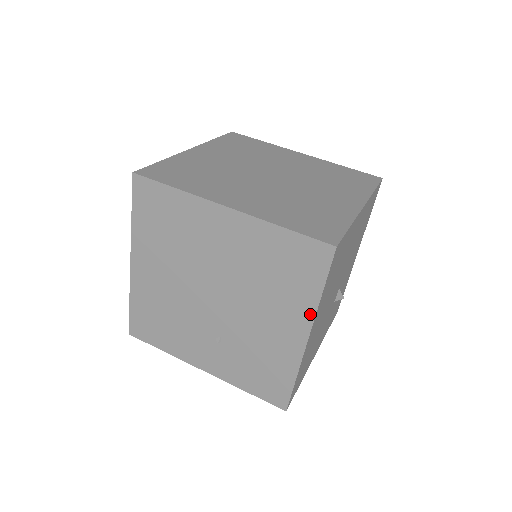
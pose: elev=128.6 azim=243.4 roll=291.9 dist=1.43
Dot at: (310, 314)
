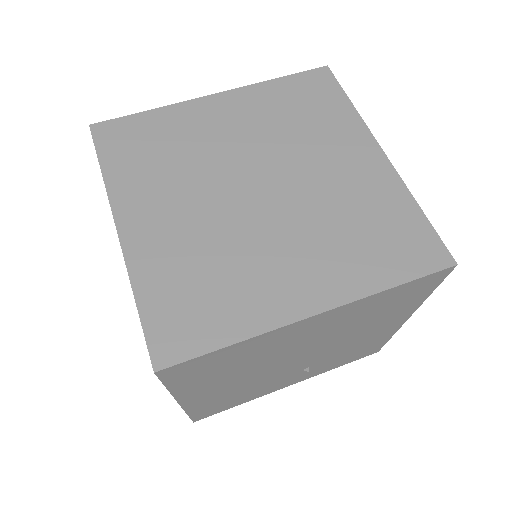
Dot at: (414, 308)
